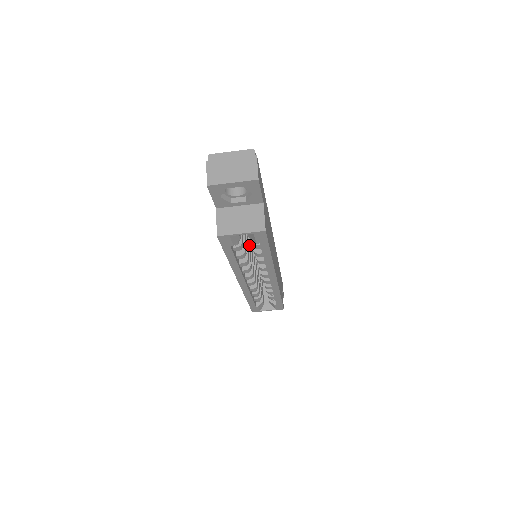
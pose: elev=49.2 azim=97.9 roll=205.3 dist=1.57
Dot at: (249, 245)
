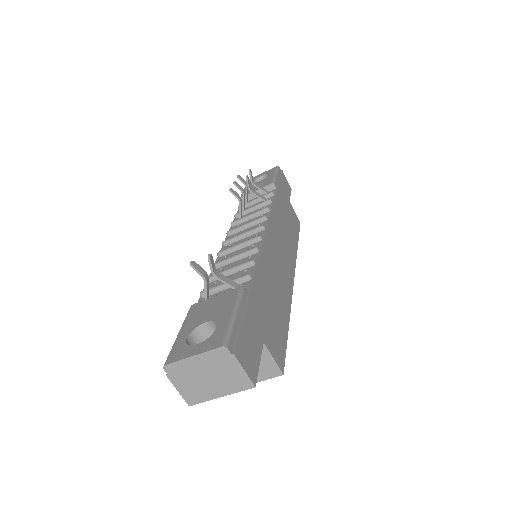
Dot at: occluded
